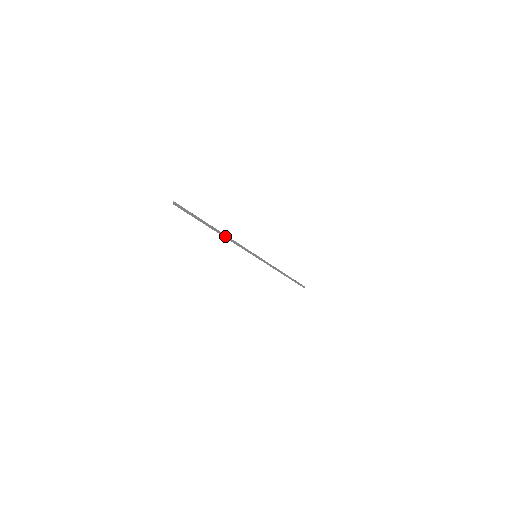
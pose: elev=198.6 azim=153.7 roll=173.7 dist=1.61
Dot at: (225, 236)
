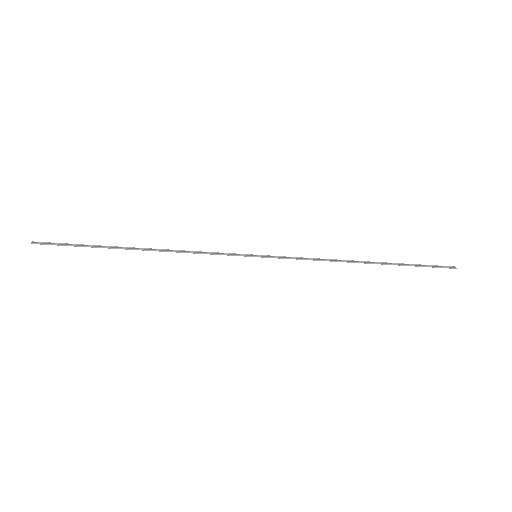
Dot at: (159, 250)
